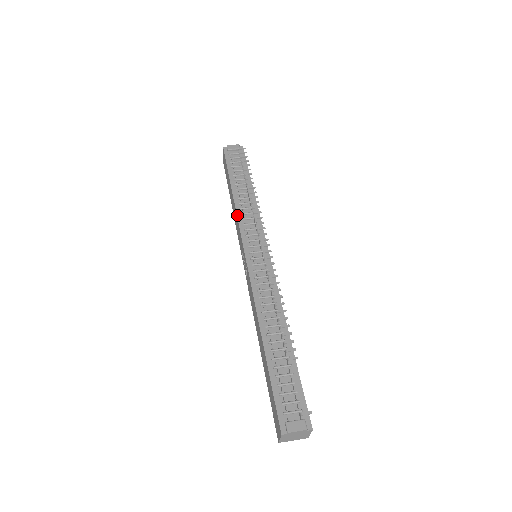
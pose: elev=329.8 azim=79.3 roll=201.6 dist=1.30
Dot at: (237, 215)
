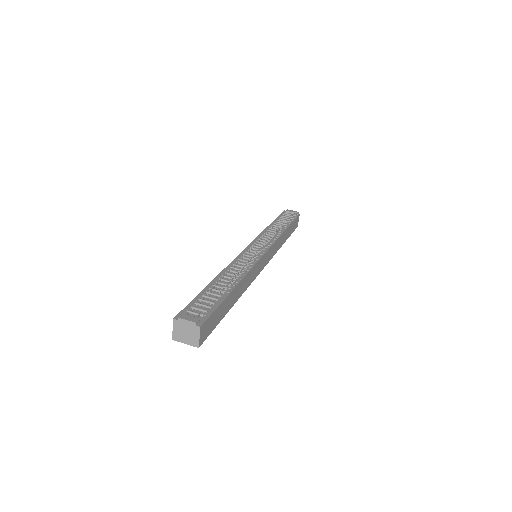
Dot at: (260, 233)
